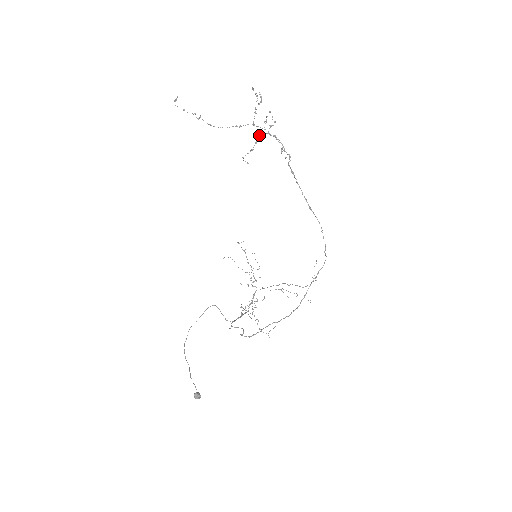
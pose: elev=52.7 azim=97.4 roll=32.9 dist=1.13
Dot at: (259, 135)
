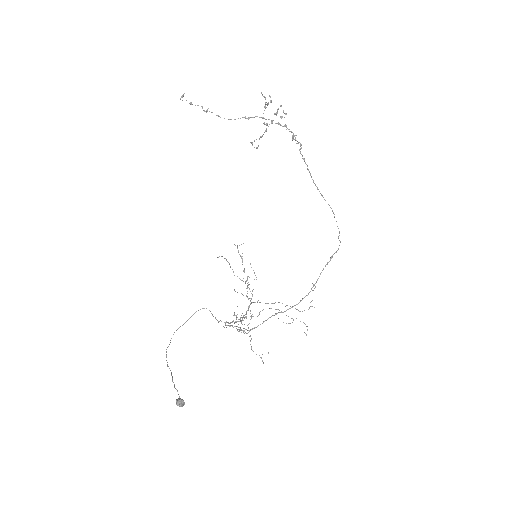
Dot at: (269, 124)
